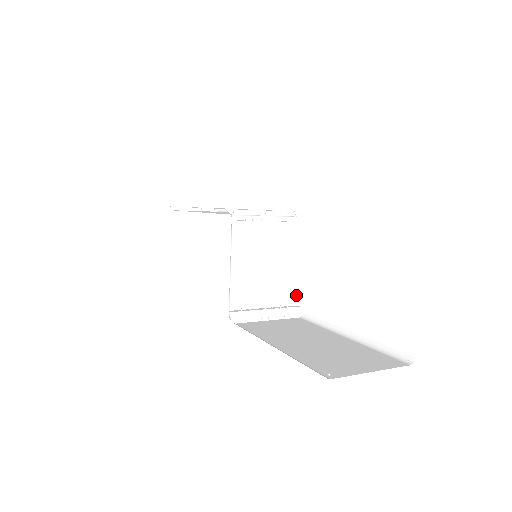
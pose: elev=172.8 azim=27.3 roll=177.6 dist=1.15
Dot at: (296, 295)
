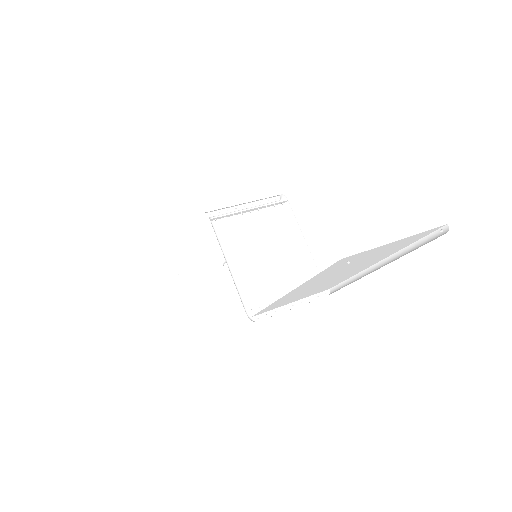
Dot at: occluded
